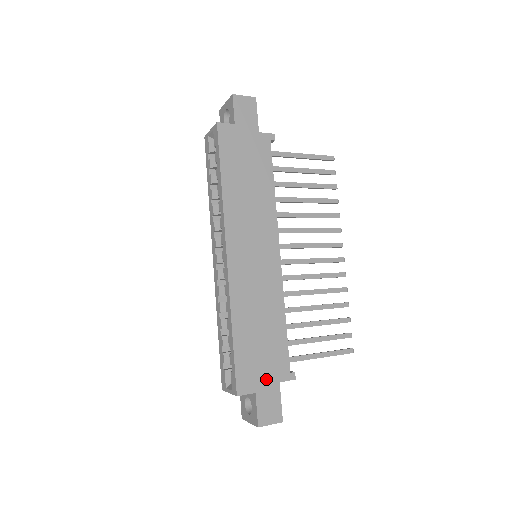
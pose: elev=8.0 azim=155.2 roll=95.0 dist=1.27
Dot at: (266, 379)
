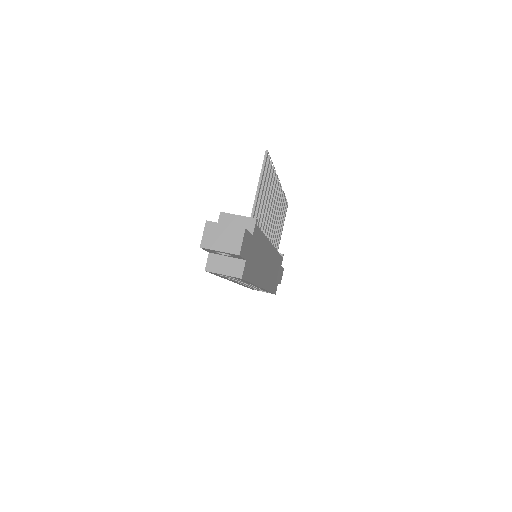
Dot at: (279, 274)
